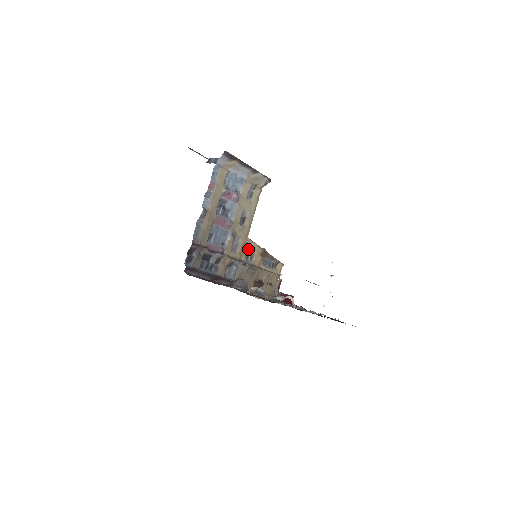
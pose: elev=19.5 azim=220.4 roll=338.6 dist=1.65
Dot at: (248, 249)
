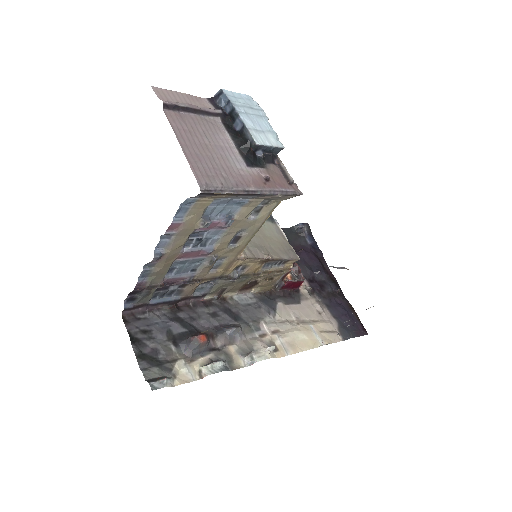
Dot at: (239, 264)
